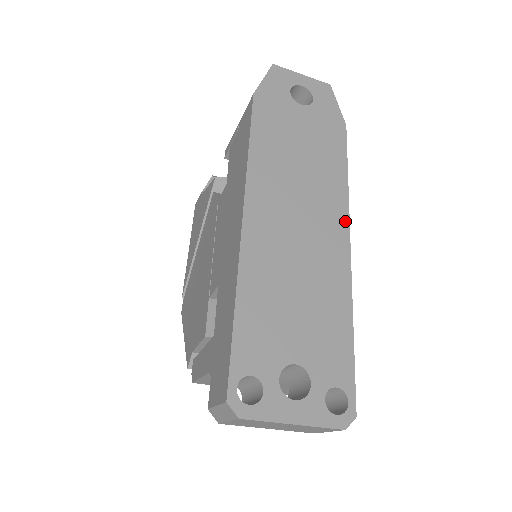
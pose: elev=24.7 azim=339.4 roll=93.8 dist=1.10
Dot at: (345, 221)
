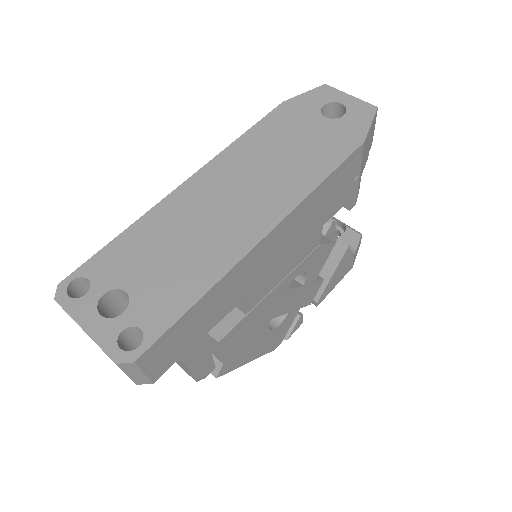
Dot at: (281, 215)
